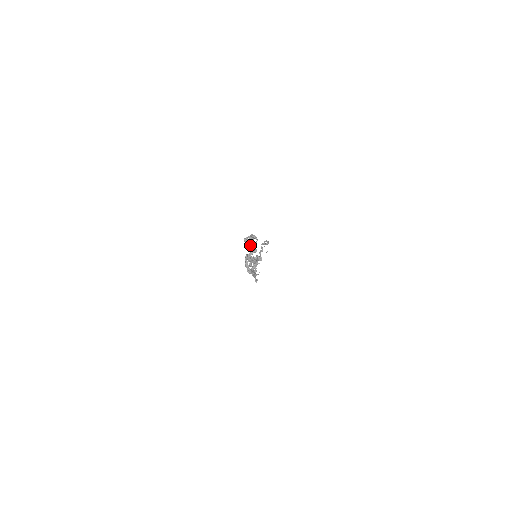
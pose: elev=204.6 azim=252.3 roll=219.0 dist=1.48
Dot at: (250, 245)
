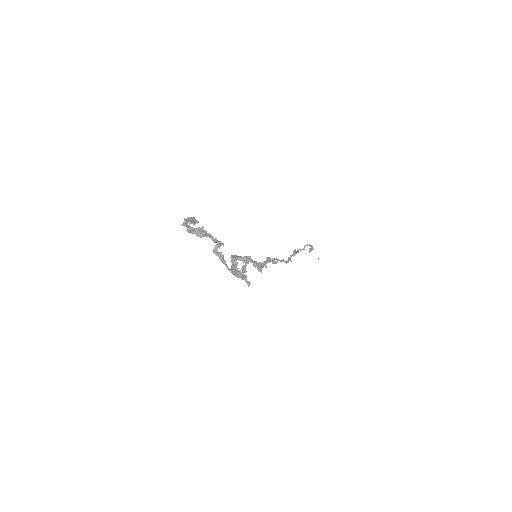
Dot at: (205, 236)
